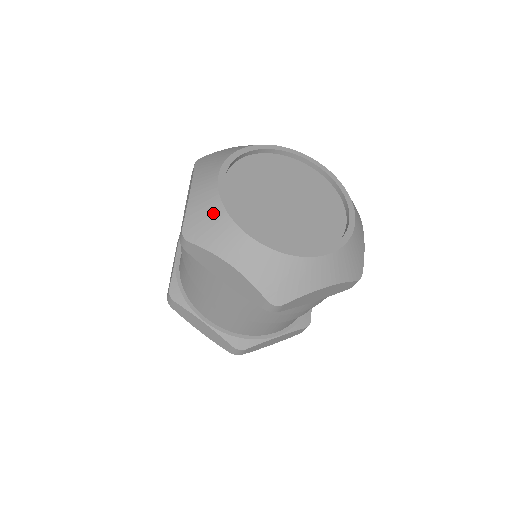
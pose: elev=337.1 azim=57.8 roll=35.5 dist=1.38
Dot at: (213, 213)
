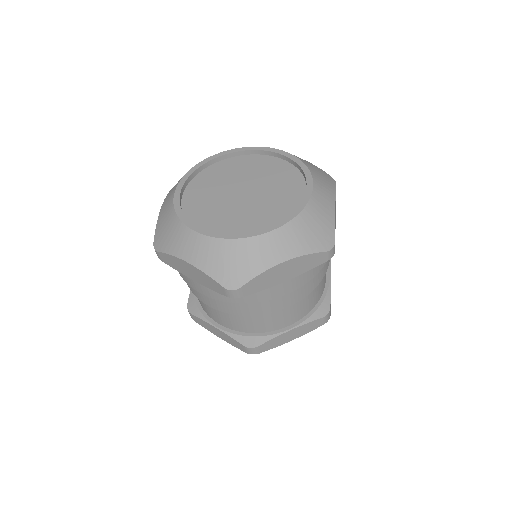
Dot at: (170, 221)
